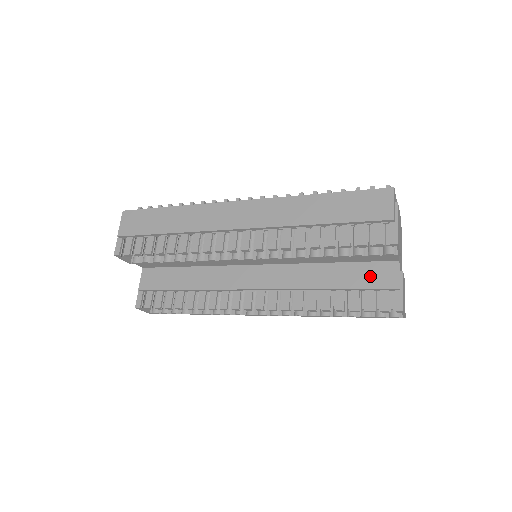
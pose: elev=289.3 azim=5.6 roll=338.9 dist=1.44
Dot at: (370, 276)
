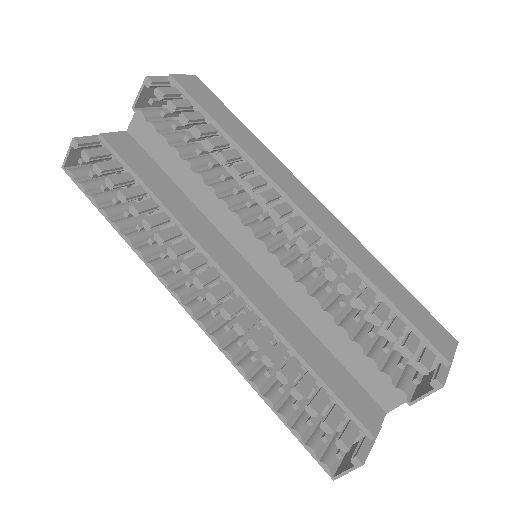
Dot at: (353, 395)
